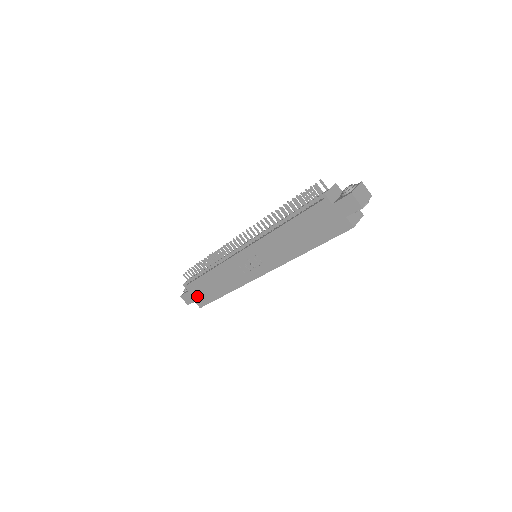
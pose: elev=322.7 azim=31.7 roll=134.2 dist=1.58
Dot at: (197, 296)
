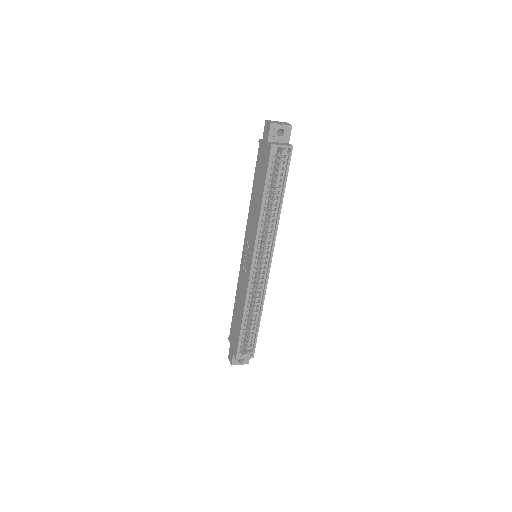
Dot at: (233, 344)
